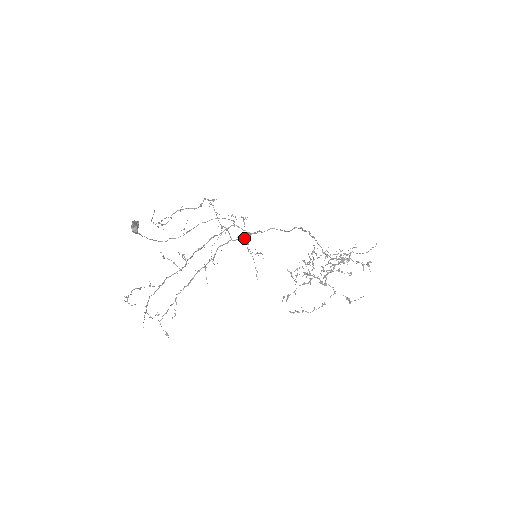
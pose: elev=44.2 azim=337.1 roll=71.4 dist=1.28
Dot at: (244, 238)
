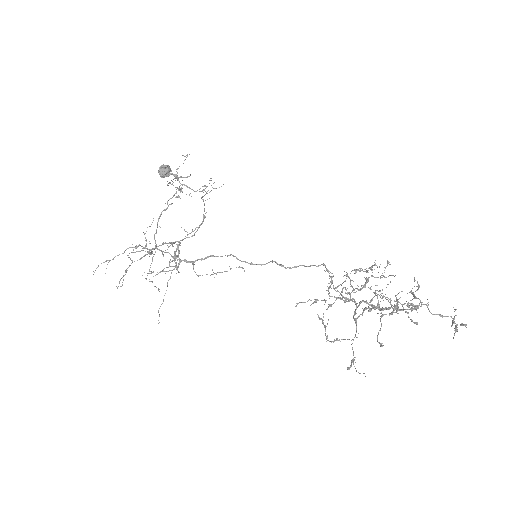
Dot at: (175, 266)
